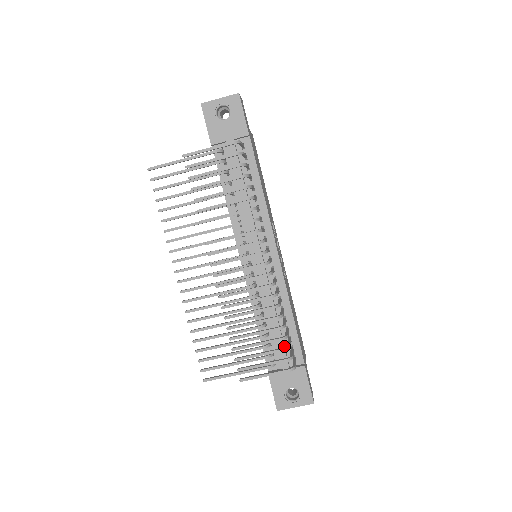
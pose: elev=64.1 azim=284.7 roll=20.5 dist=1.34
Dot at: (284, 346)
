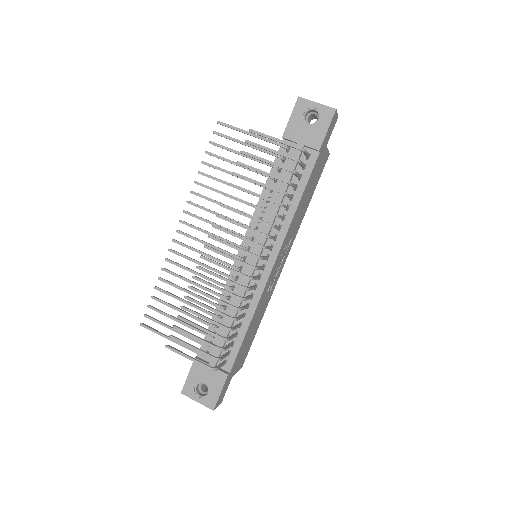
Dot at: (223, 346)
